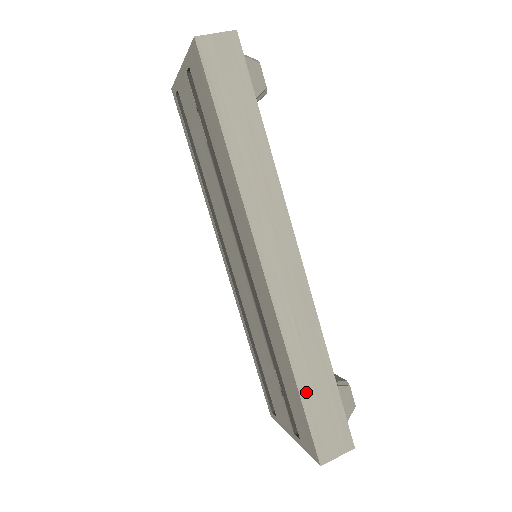
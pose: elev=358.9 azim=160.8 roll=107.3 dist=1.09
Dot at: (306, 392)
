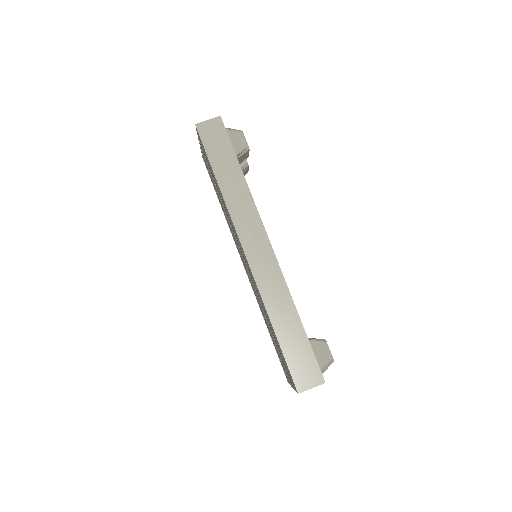
Dot at: (283, 339)
